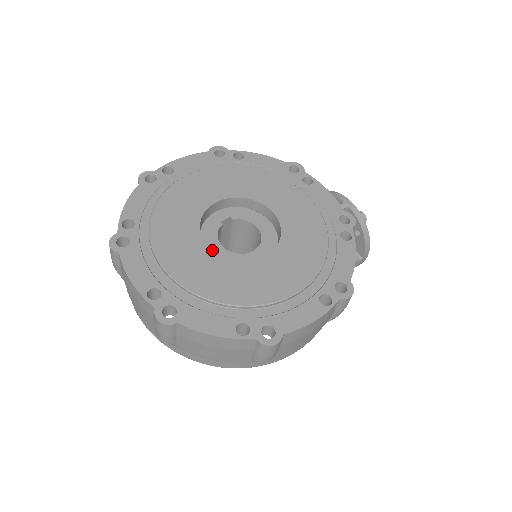
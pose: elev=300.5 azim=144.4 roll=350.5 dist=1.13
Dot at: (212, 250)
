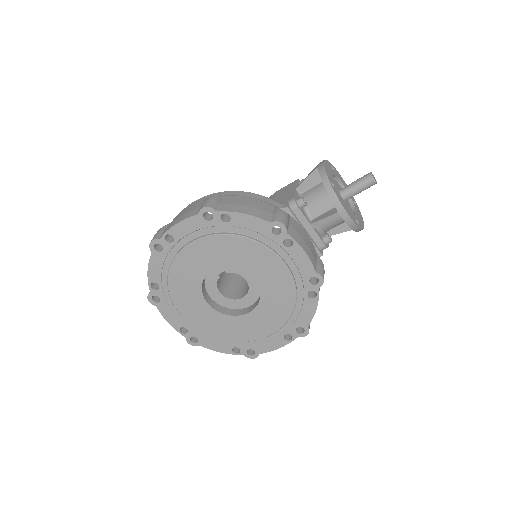
Dot at: (213, 309)
